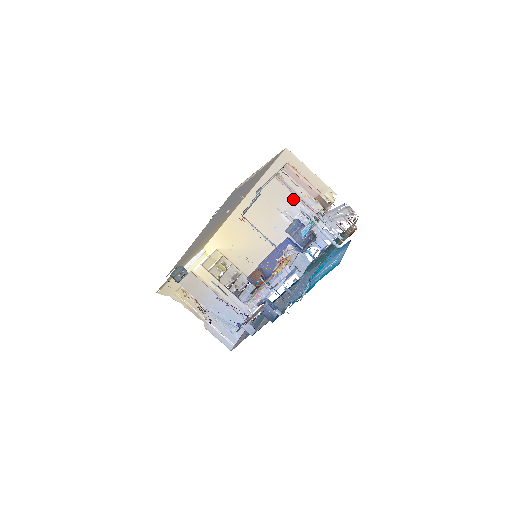
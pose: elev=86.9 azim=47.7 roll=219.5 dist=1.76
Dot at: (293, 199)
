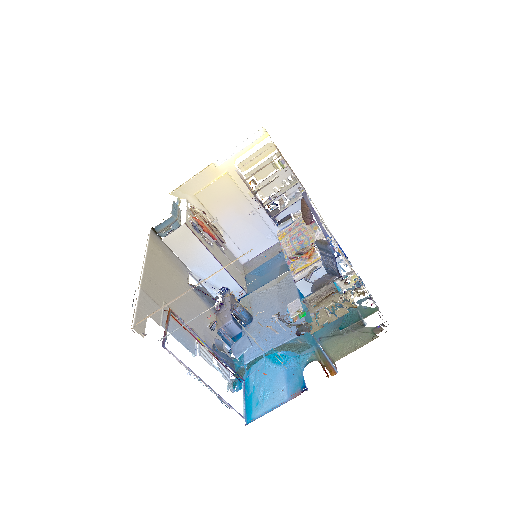
Dot at: occluded
